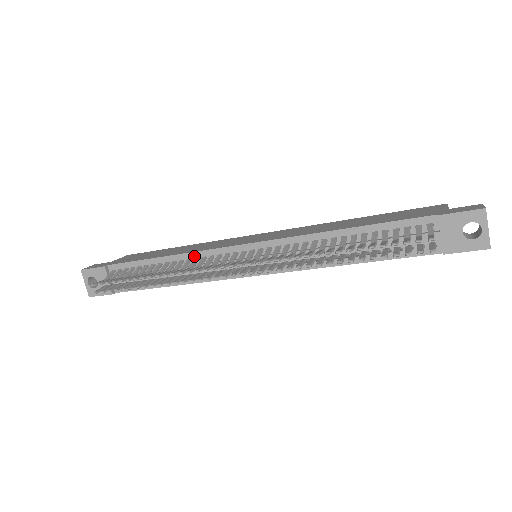
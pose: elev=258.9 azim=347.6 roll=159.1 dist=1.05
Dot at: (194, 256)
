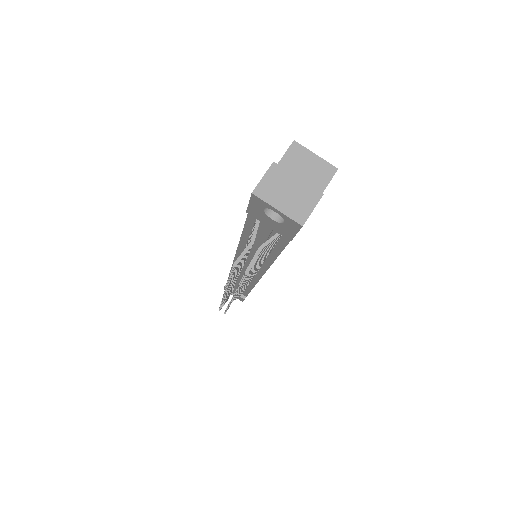
Dot at: occluded
